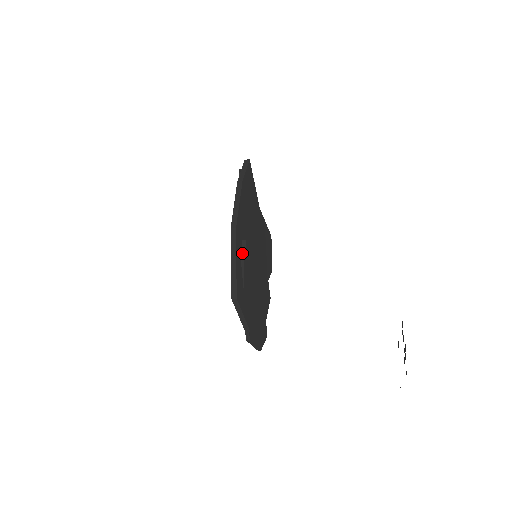
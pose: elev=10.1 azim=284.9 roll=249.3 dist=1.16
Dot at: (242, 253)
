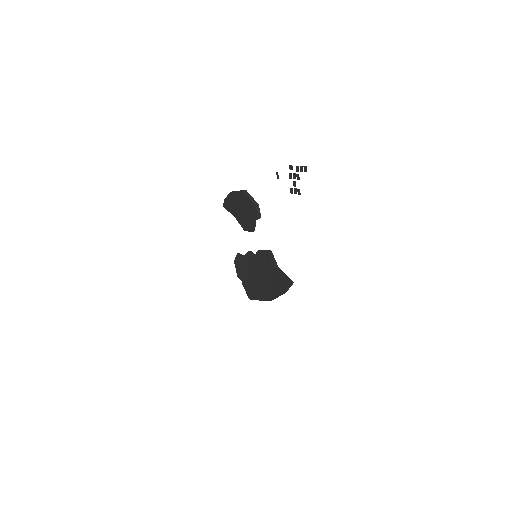
Dot at: occluded
